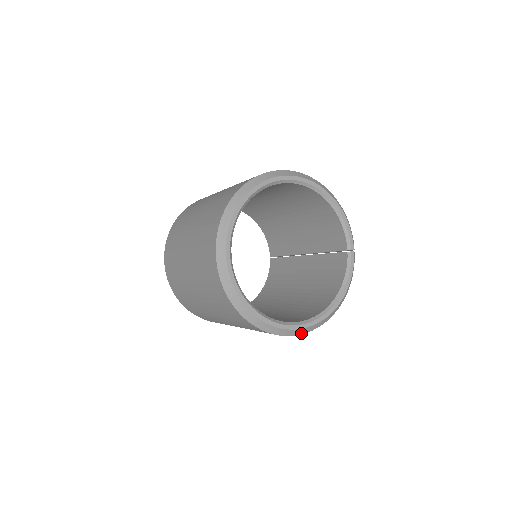
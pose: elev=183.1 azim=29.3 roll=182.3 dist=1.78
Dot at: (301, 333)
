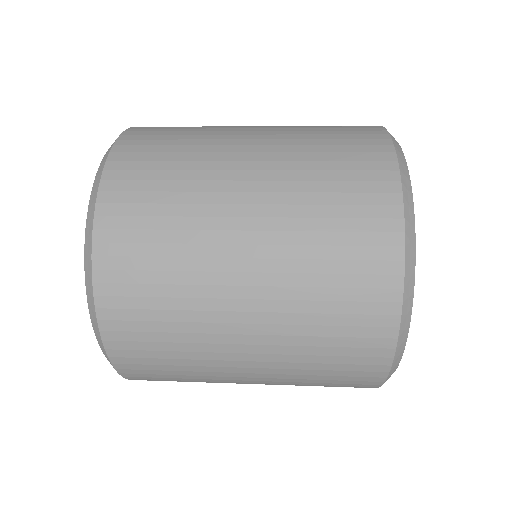
Dot at: occluded
